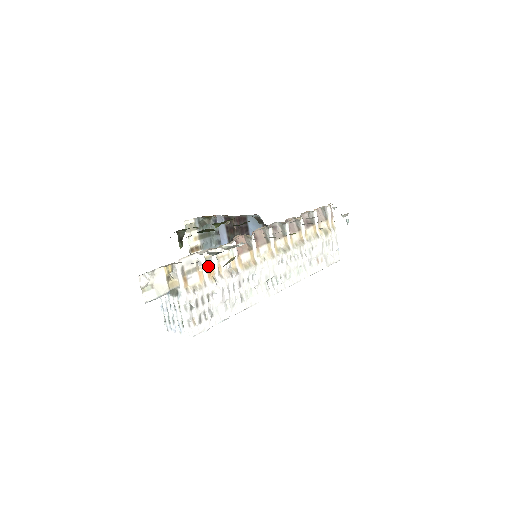
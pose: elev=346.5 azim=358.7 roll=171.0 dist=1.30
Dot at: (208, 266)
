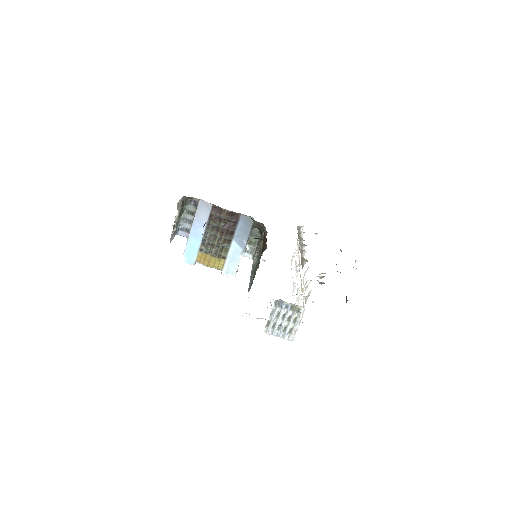
Dot at: (304, 287)
